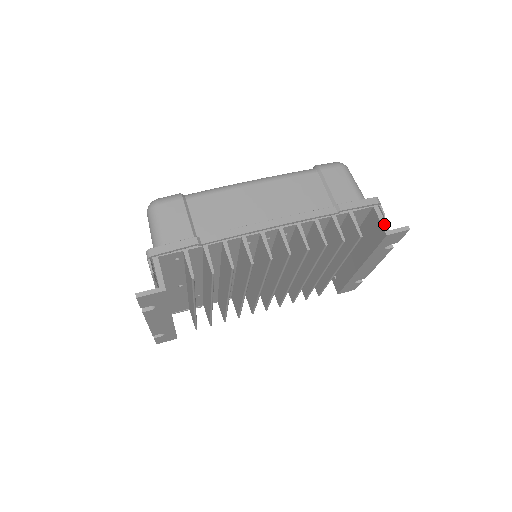
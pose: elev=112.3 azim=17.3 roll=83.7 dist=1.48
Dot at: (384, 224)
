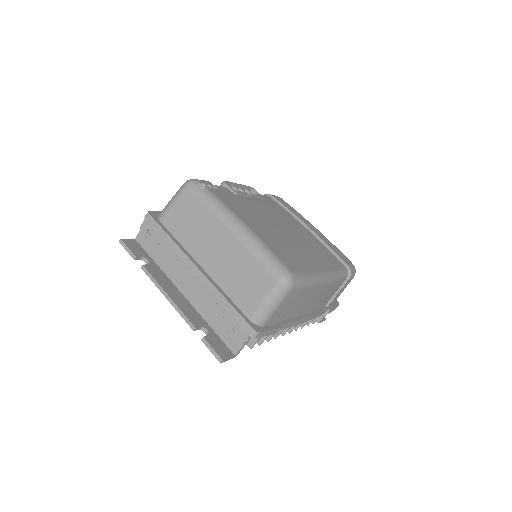
Dot at: occluded
